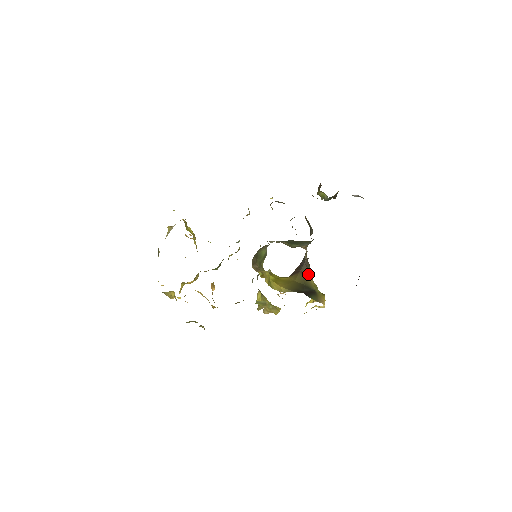
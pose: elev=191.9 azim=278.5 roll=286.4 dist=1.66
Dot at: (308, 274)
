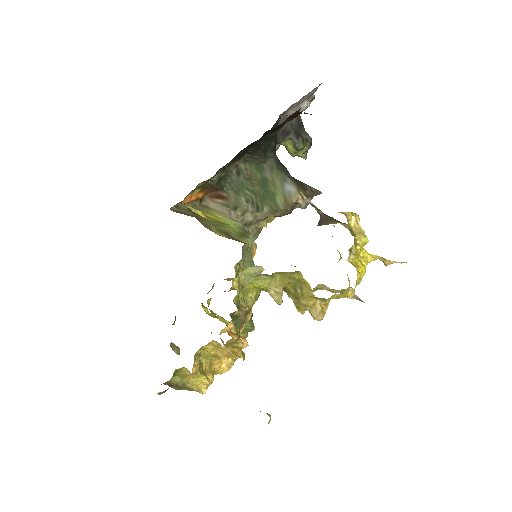
Dot at: (331, 223)
